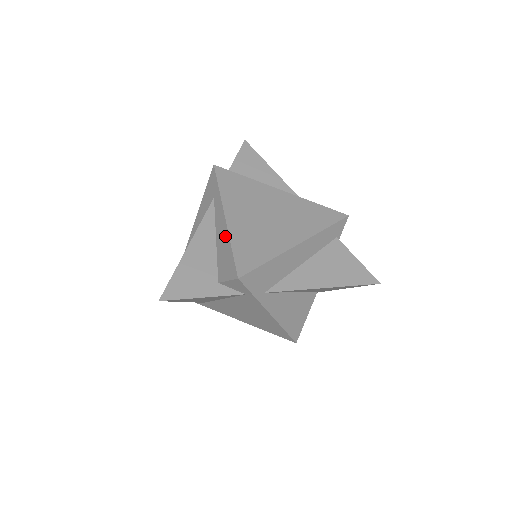
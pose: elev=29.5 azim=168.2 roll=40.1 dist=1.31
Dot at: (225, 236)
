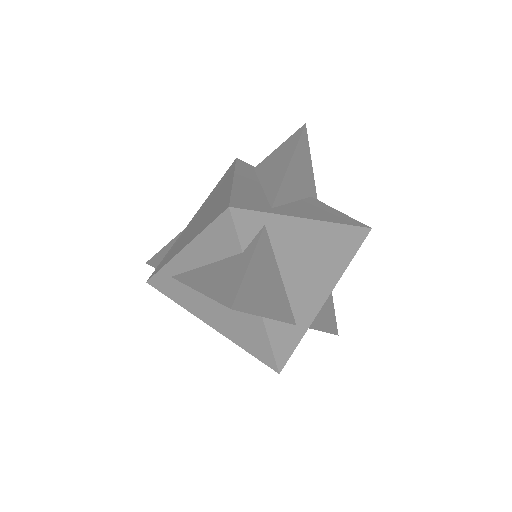
Dot at: (197, 245)
